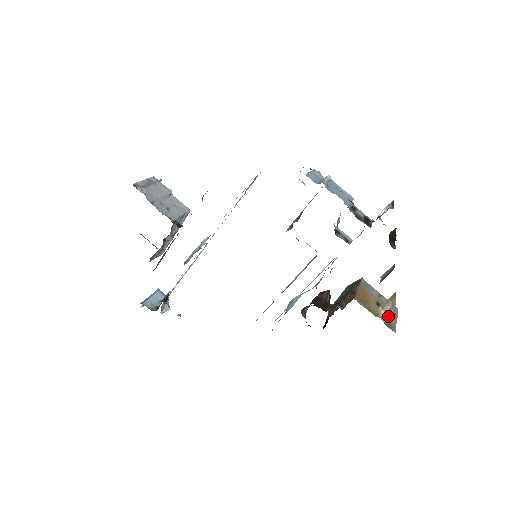
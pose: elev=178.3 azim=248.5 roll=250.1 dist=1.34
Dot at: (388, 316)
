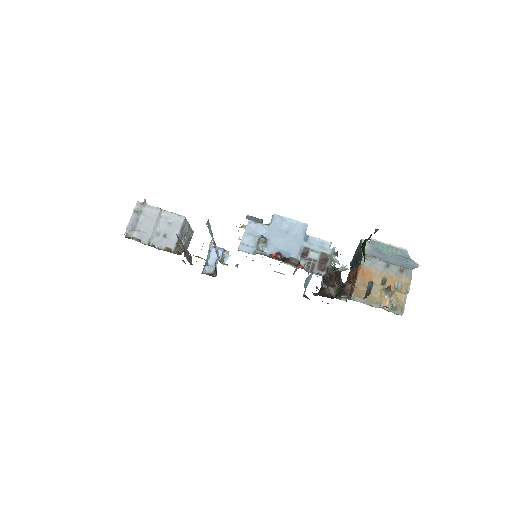
Dot at: (396, 293)
